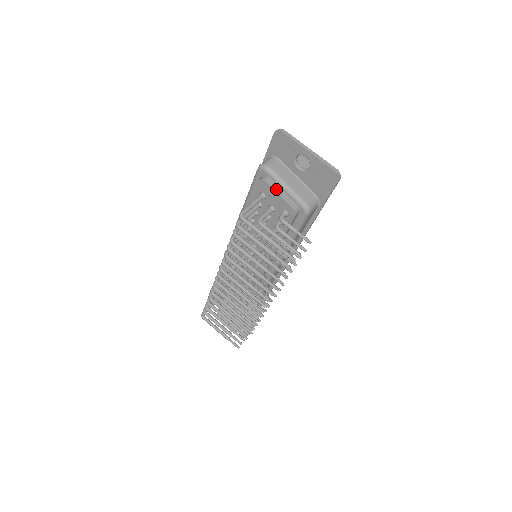
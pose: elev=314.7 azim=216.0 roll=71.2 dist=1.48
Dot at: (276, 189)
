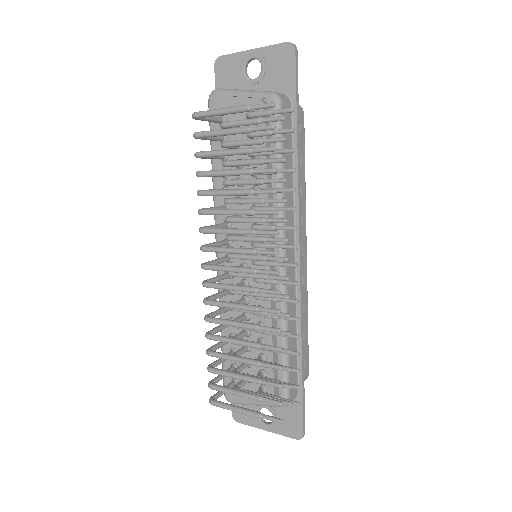
Dot at: (232, 97)
